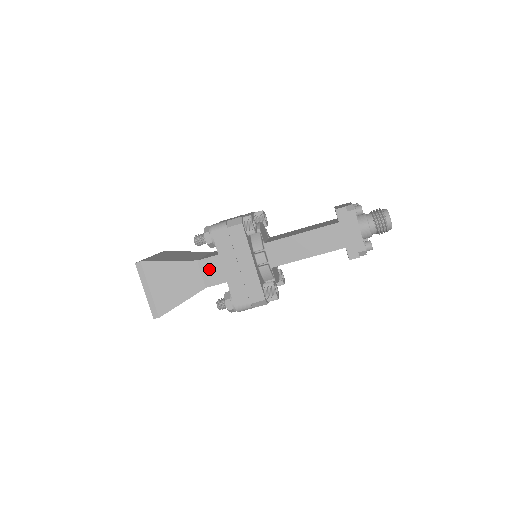
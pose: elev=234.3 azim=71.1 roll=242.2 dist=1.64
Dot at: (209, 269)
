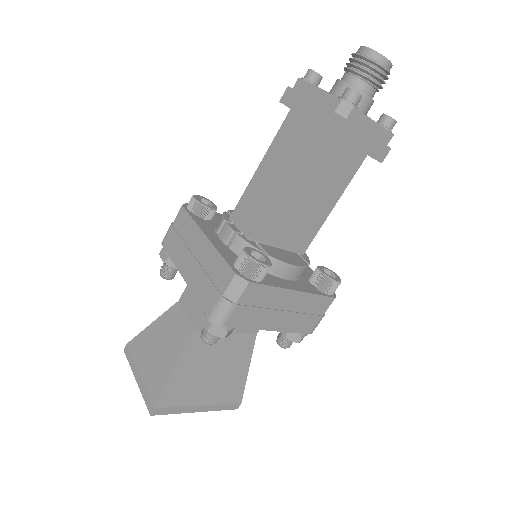
Dot at: (191, 301)
